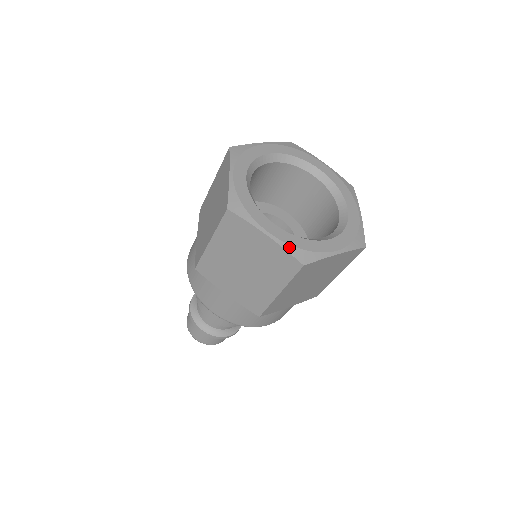
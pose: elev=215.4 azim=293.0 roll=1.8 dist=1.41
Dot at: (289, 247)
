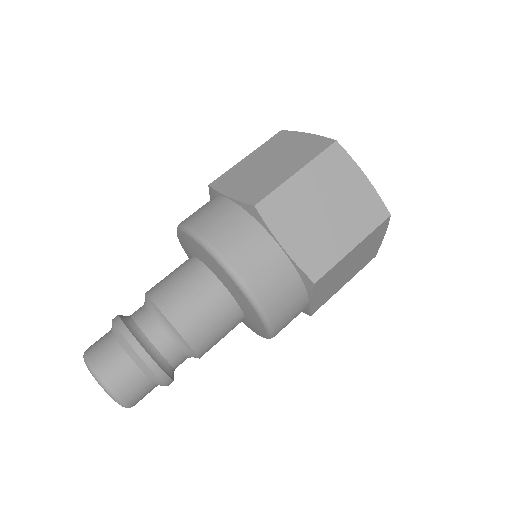
Dot at: (378, 196)
